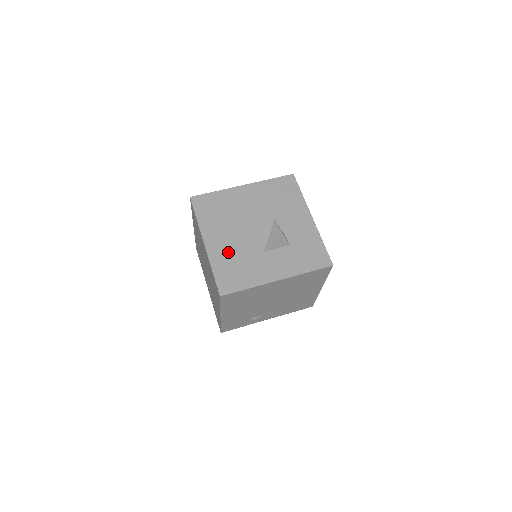
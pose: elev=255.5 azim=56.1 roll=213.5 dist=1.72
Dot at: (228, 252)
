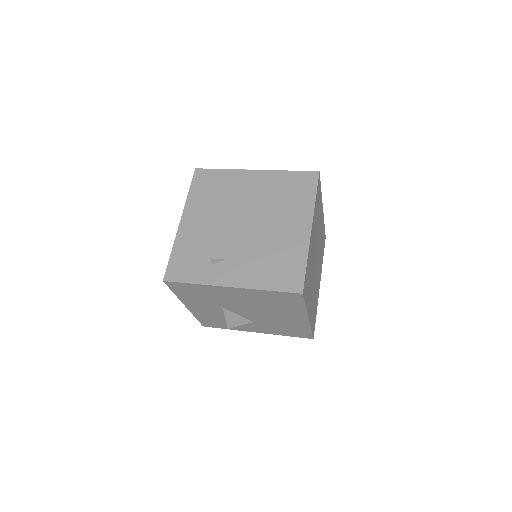
Dot at: occluded
